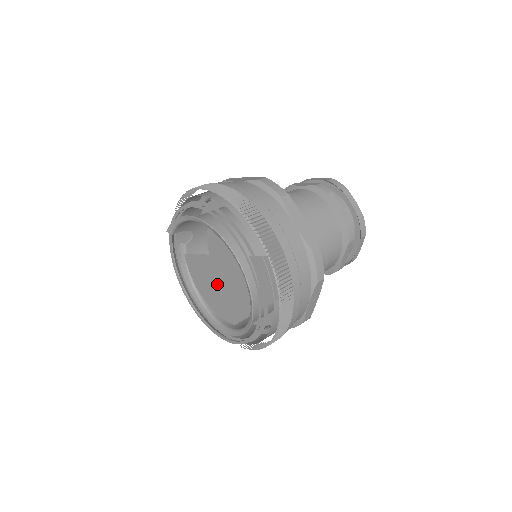
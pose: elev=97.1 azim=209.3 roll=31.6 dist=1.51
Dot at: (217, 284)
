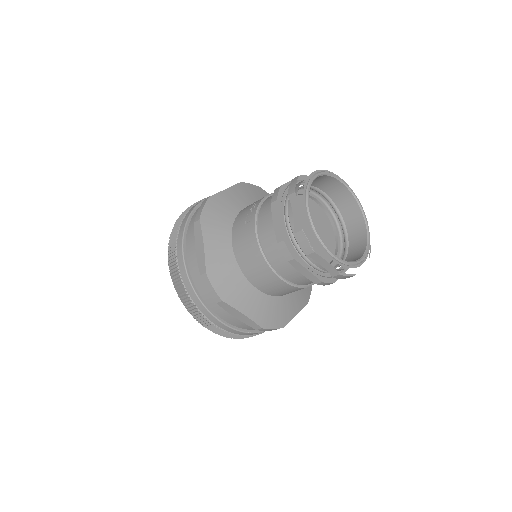
Dot at: occluded
